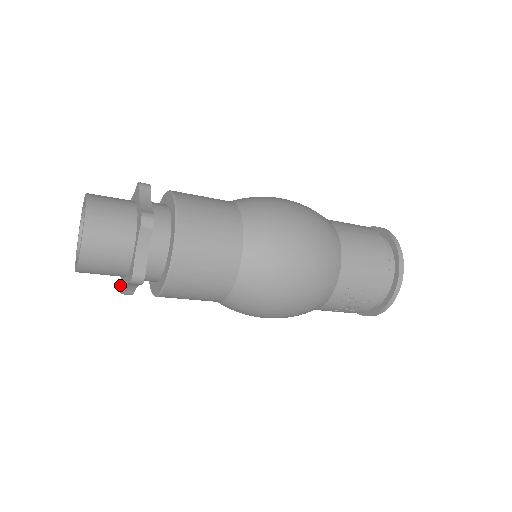
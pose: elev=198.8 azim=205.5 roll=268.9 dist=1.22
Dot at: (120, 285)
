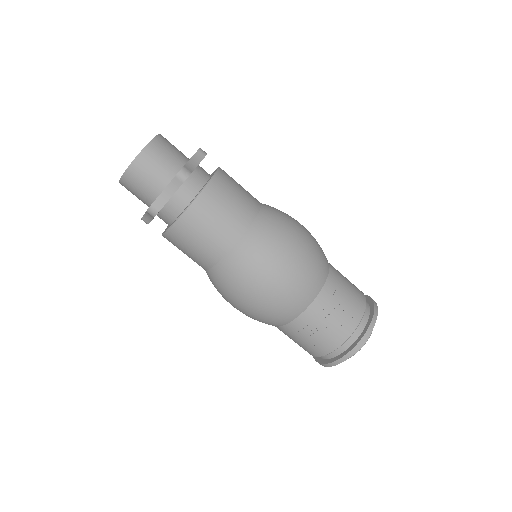
Dot at: (146, 211)
